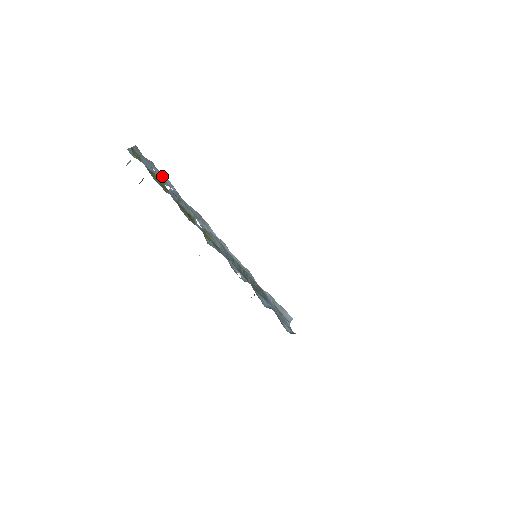
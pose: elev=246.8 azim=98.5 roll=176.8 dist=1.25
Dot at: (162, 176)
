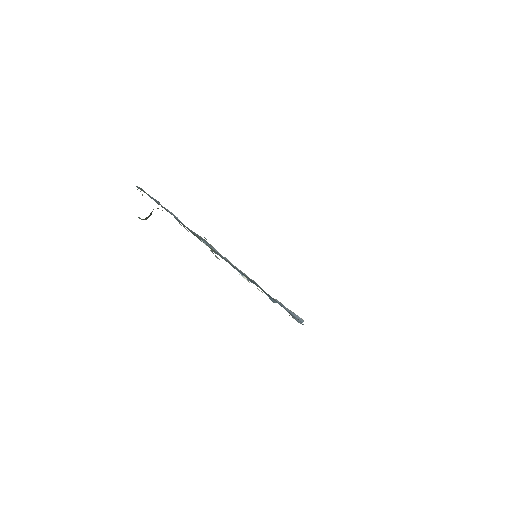
Dot at: (167, 210)
